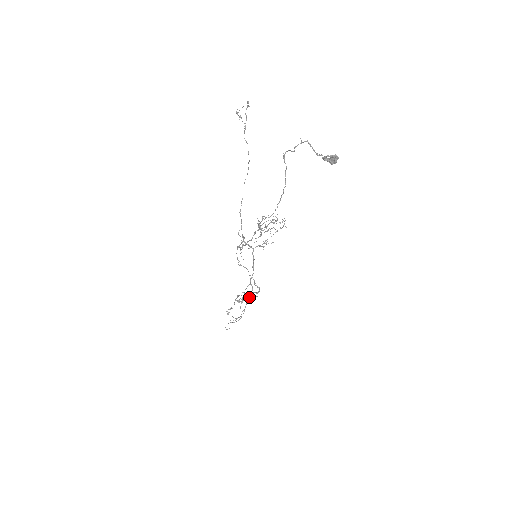
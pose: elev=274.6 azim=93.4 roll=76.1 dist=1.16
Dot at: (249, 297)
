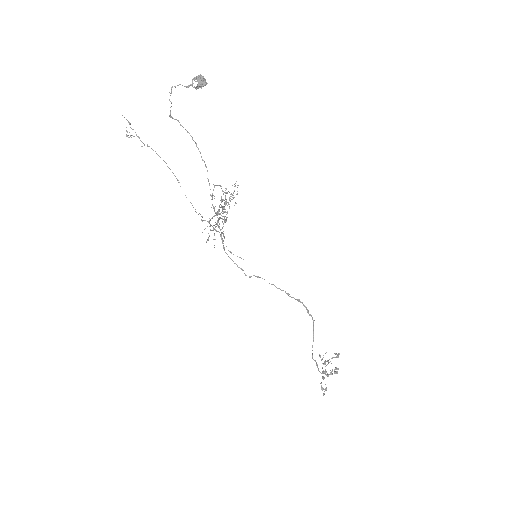
Dot at: (221, 218)
